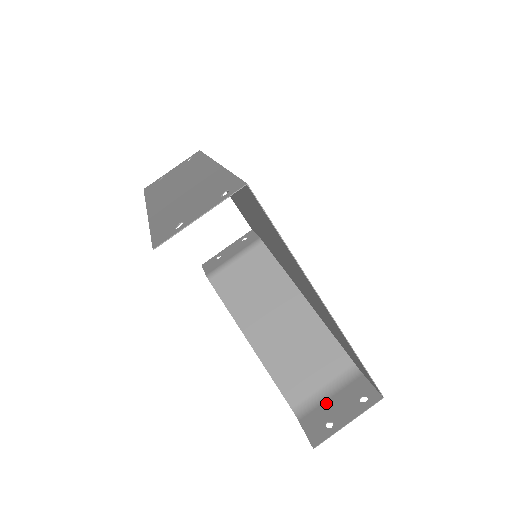
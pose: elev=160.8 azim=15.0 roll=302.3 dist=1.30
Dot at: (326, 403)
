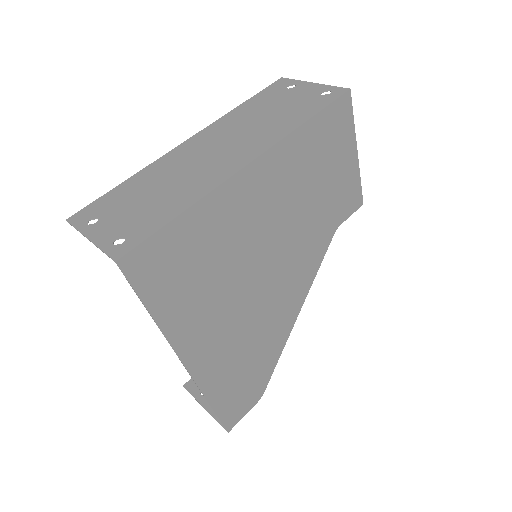
Dot at: occluded
